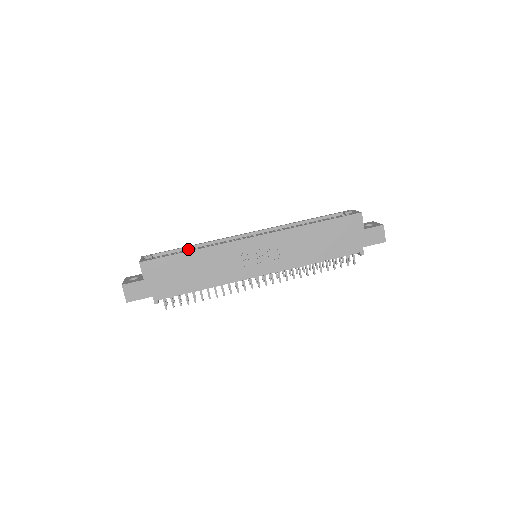
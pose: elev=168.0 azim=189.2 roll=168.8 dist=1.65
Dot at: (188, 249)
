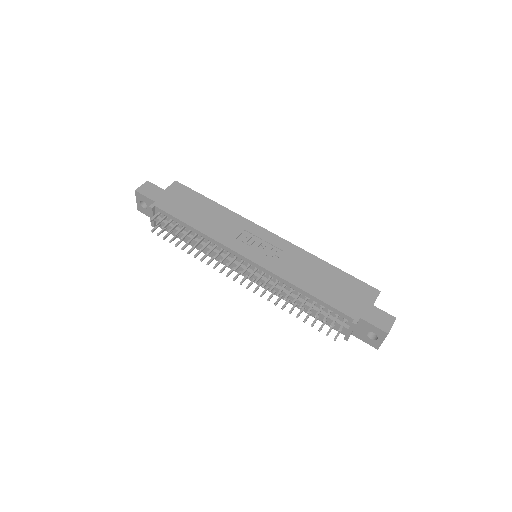
Dot at: occluded
